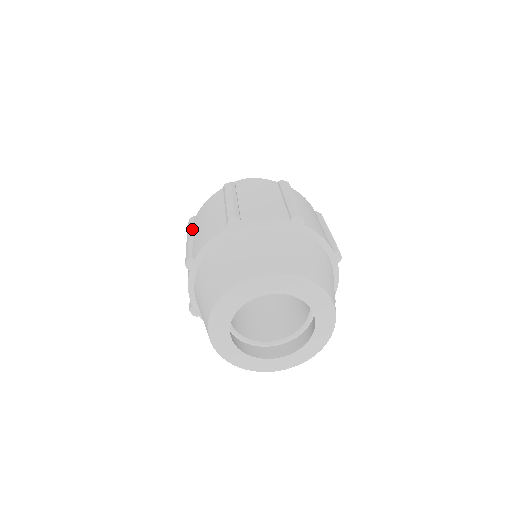
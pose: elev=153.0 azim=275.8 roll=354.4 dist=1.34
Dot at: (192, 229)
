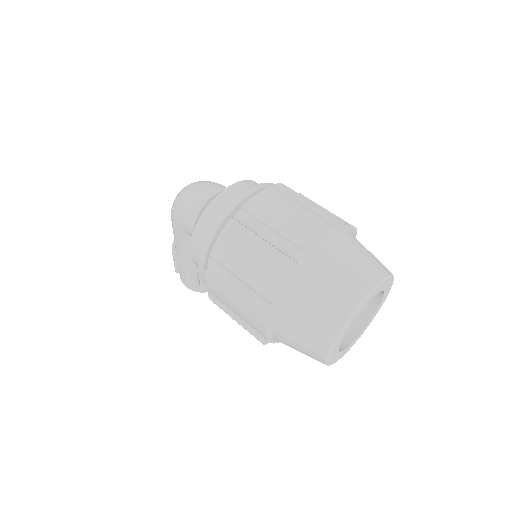
Dot at: (229, 273)
